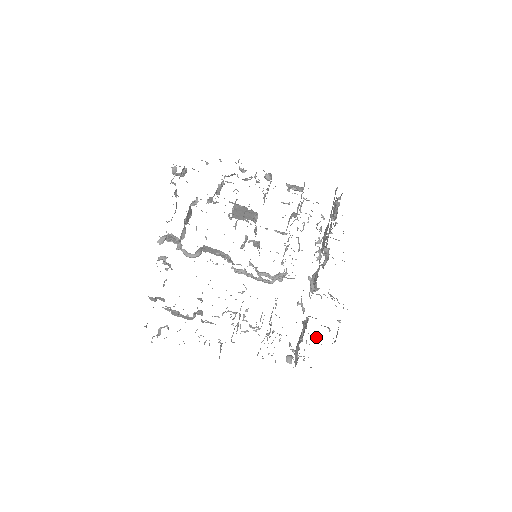
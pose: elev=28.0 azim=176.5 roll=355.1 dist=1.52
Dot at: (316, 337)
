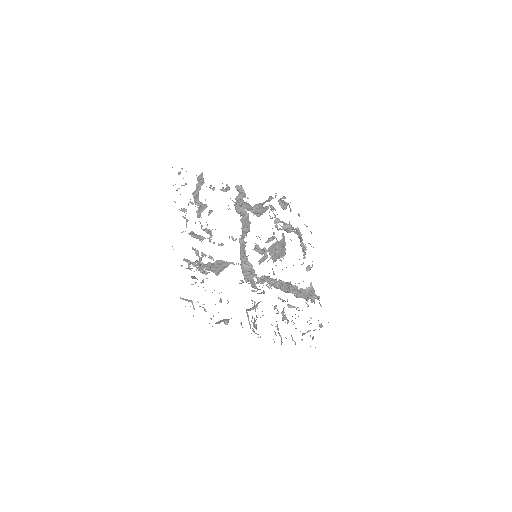
Dot at: occluded
